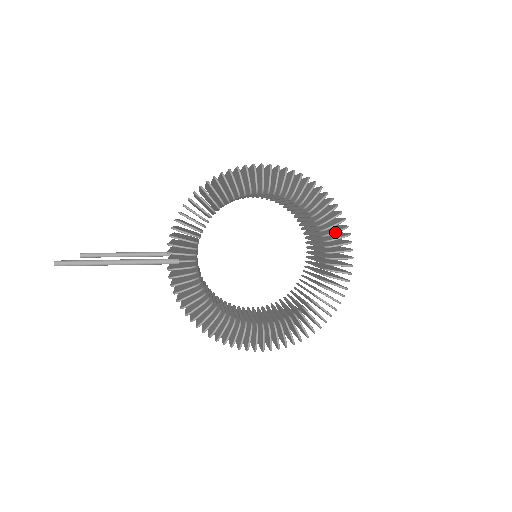
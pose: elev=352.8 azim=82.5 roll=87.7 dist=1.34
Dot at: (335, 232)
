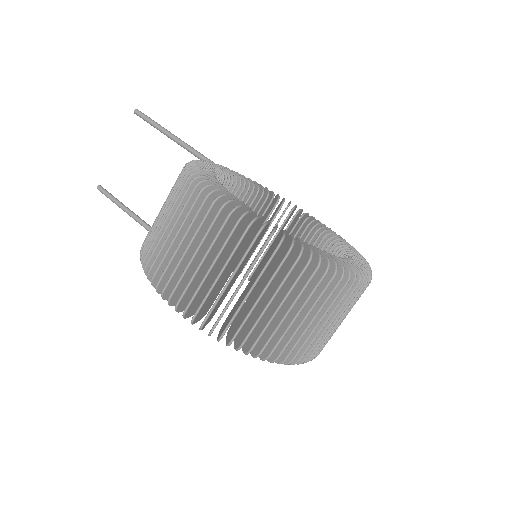
Dot at: occluded
